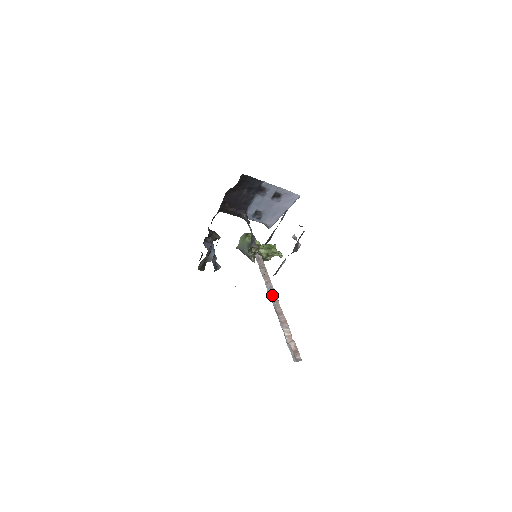
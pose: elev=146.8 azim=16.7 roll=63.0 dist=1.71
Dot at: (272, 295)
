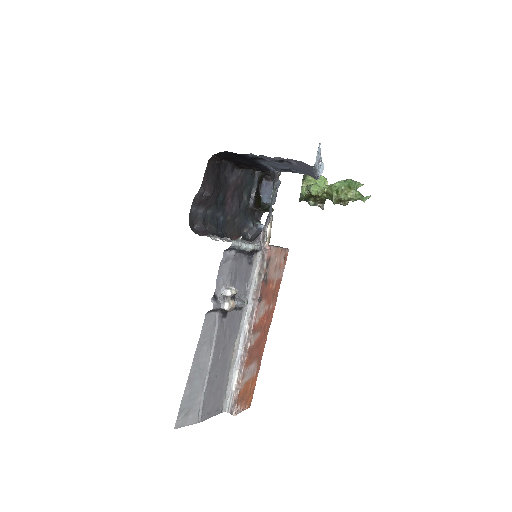
Dot at: (250, 321)
